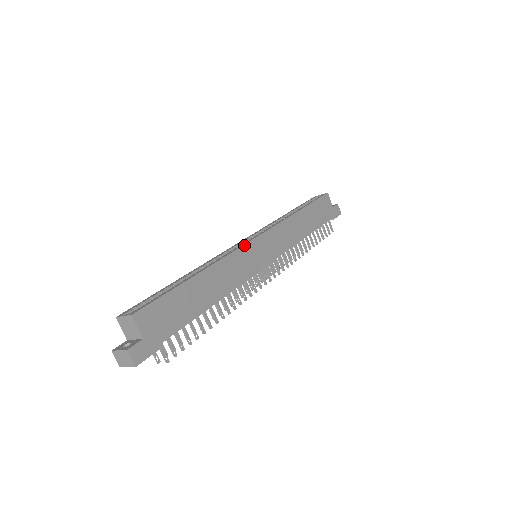
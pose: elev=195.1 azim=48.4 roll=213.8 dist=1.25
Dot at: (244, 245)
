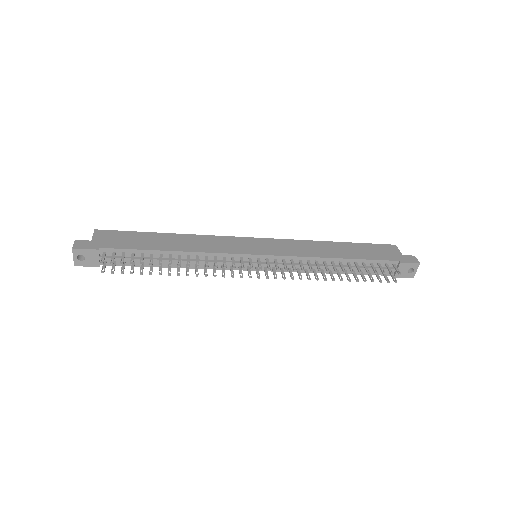
Dot at: (235, 237)
